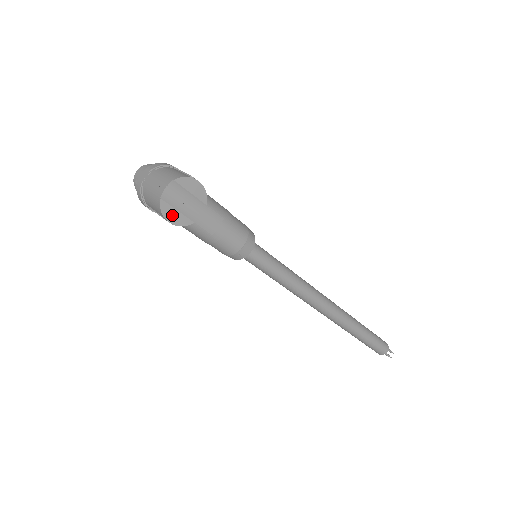
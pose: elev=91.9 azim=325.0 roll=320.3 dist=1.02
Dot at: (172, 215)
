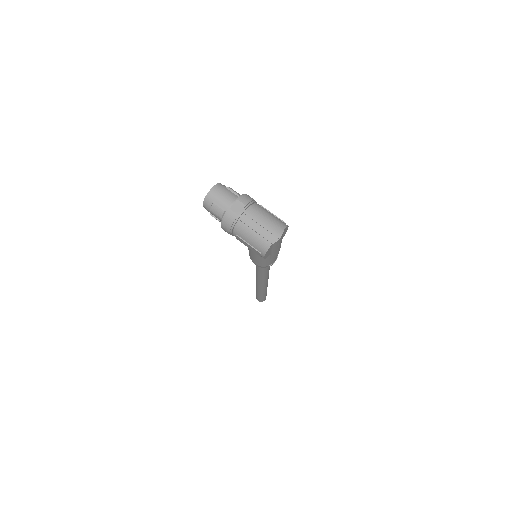
Dot at: (268, 252)
